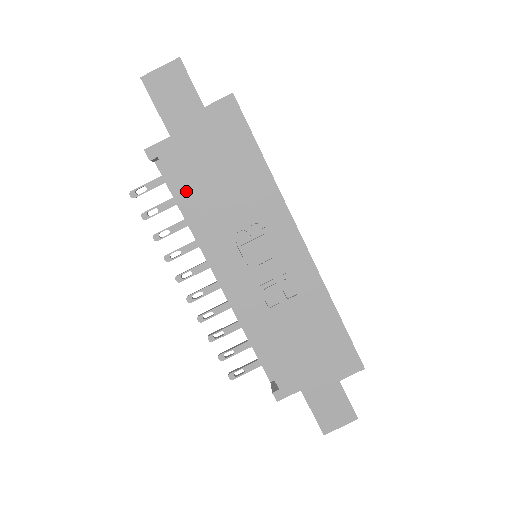
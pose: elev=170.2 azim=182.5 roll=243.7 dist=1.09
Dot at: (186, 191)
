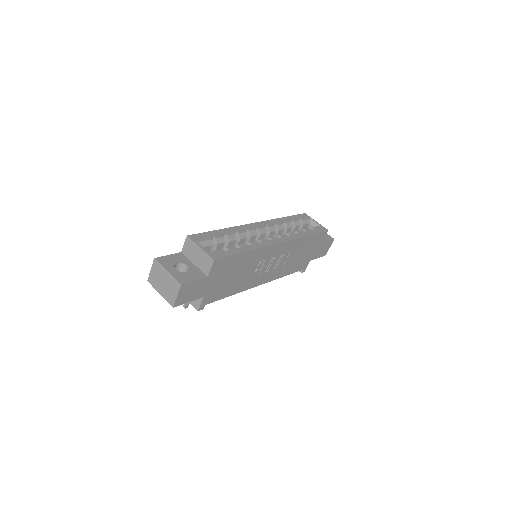
Dot at: (225, 294)
